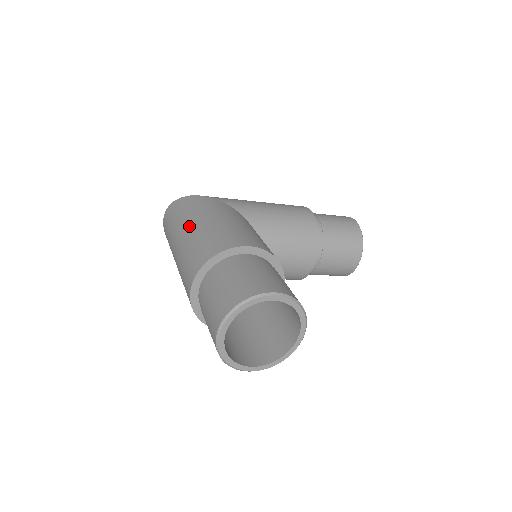
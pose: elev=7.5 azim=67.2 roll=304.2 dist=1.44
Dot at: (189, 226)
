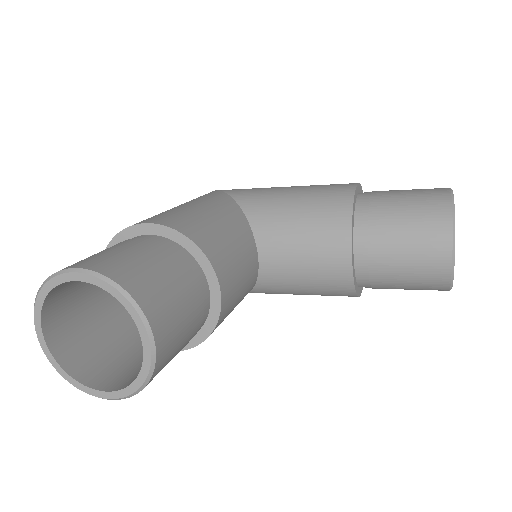
Dot at: occluded
